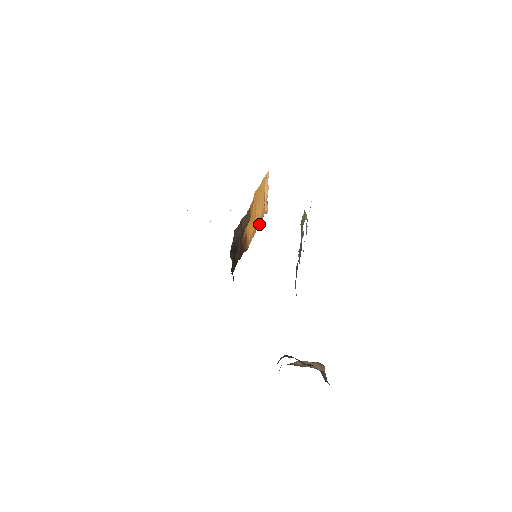
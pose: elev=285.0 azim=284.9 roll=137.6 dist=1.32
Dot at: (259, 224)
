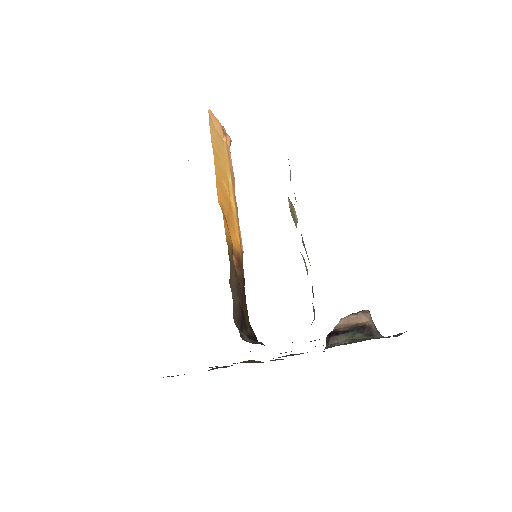
Dot at: (233, 182)
